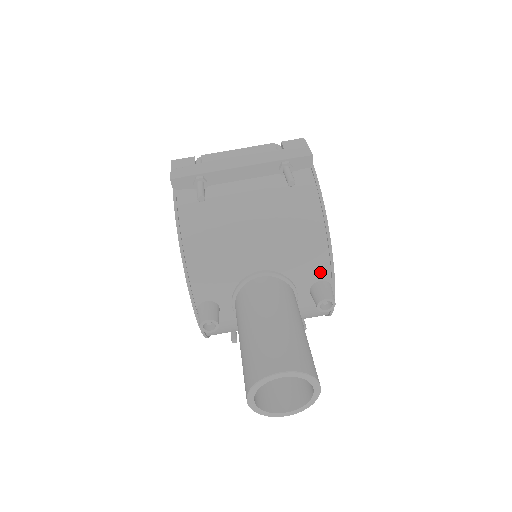
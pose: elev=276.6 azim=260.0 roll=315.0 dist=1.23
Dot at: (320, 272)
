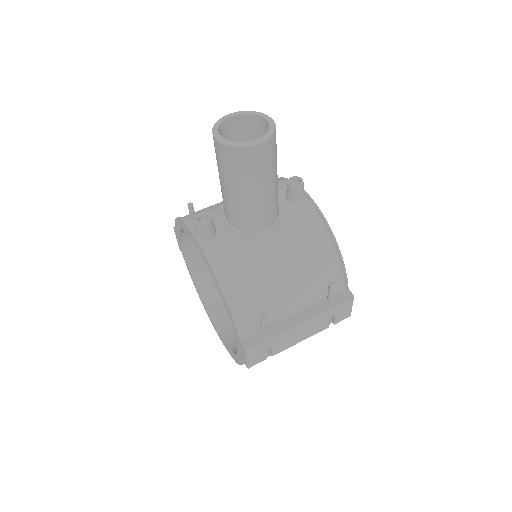
Dot at: occluded
